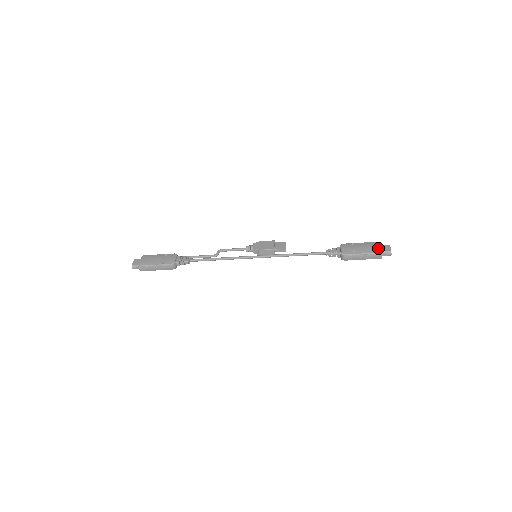
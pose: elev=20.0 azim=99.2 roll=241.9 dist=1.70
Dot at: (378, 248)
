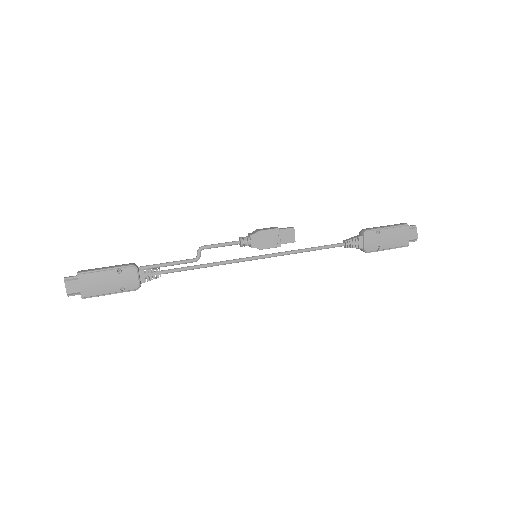
Dot at: (406, 239)
